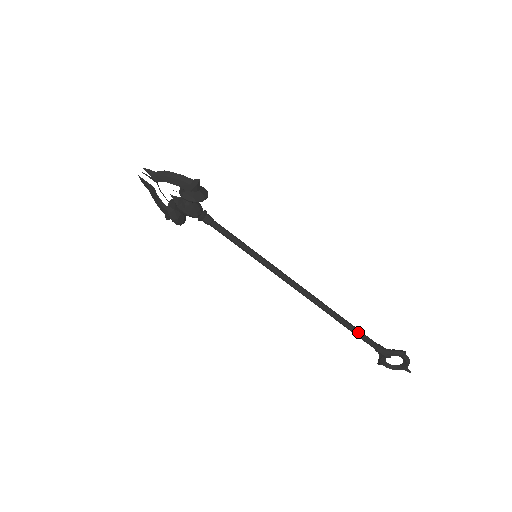
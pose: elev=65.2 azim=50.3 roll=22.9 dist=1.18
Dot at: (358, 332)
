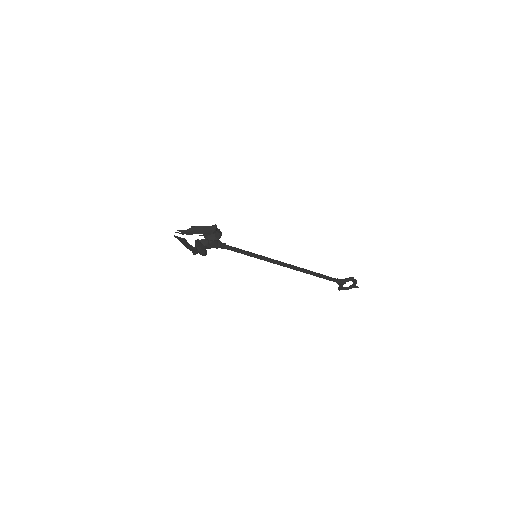
Dot at: (325, 277)
